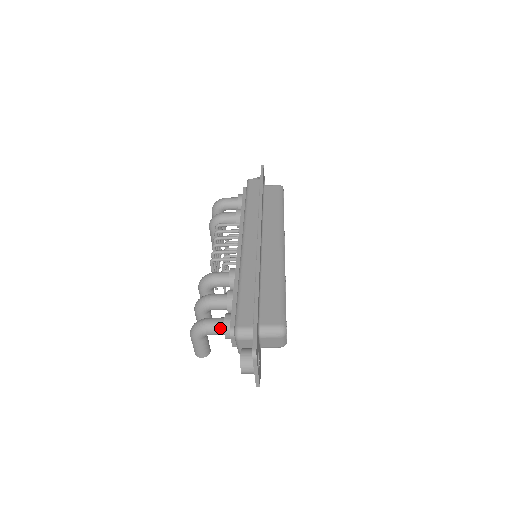
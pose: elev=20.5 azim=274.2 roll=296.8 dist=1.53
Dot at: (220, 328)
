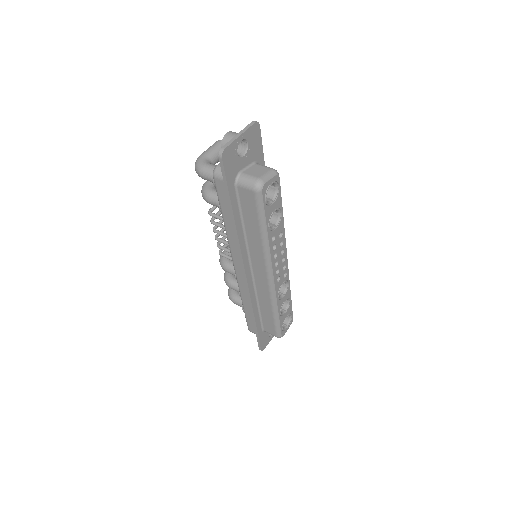
Dot at: occluded
